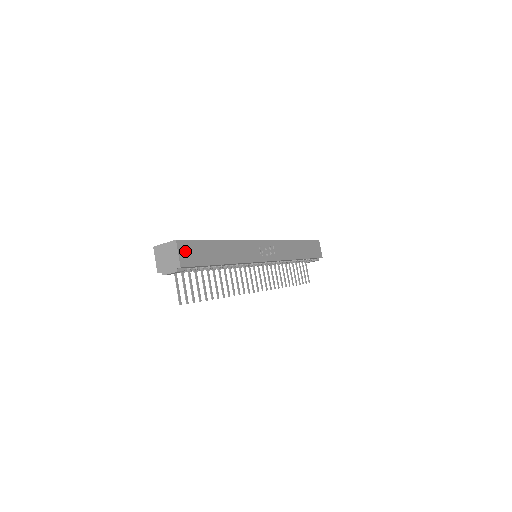
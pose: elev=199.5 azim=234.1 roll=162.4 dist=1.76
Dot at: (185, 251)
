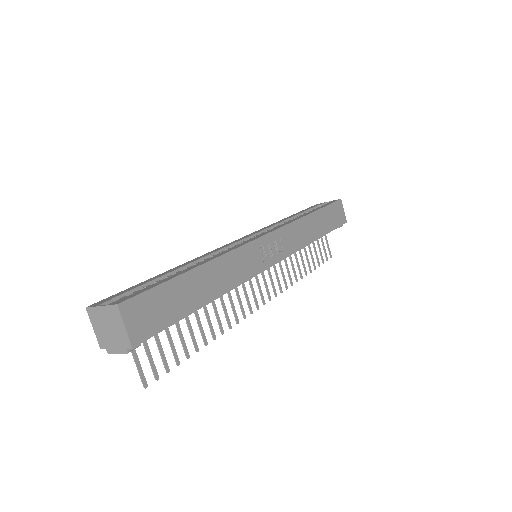
Dot at: (137, 316)
